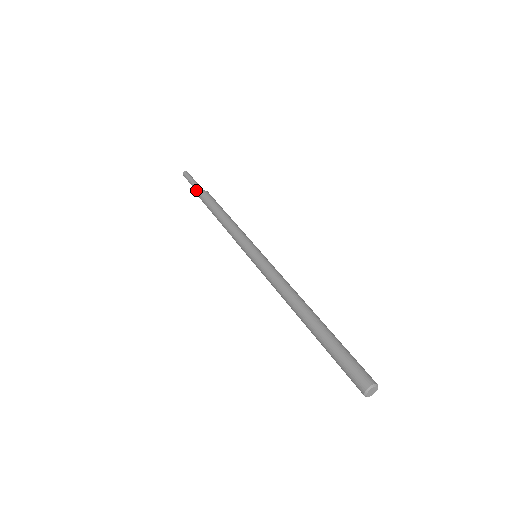
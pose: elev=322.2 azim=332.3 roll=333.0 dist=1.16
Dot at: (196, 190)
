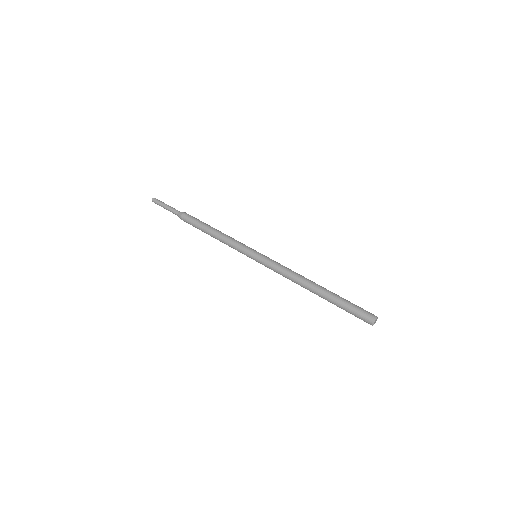
Dot at: (174, 212)
